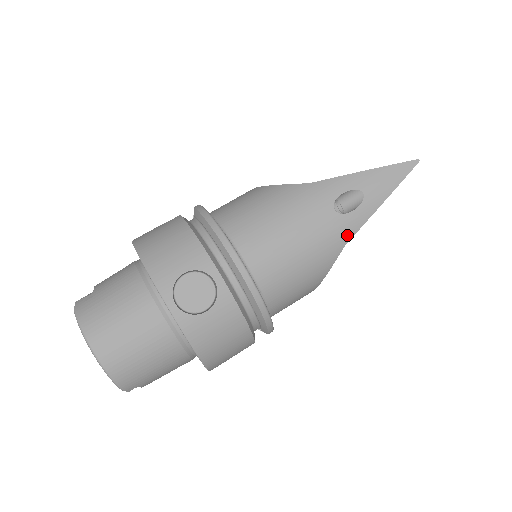
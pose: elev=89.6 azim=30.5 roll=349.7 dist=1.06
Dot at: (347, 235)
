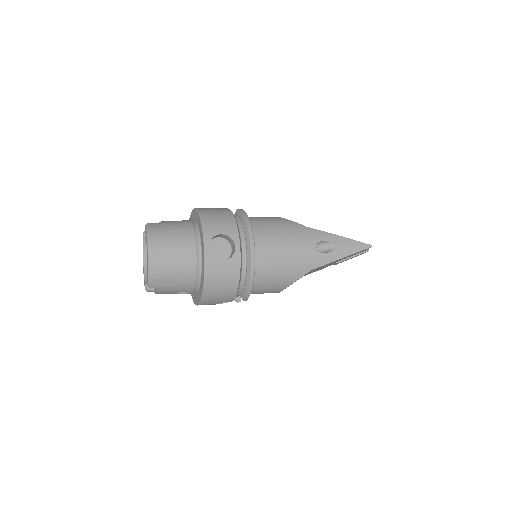
Dot at: (315, 265)
